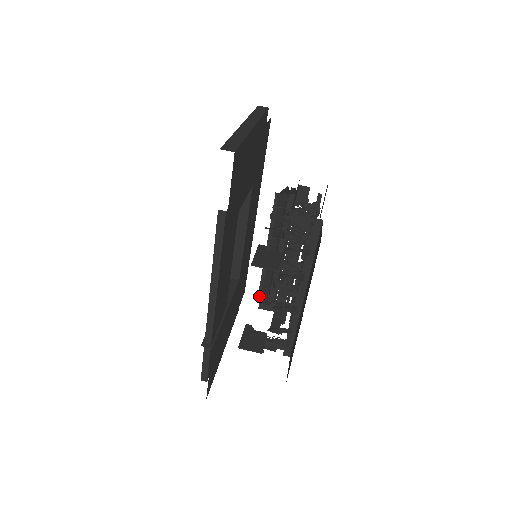
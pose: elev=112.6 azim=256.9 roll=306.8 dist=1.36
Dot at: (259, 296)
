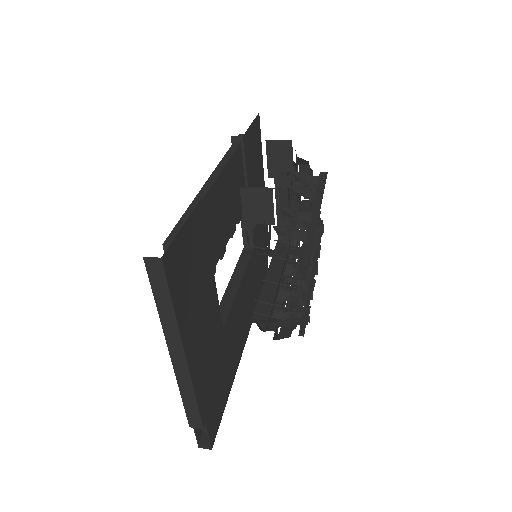
Dot at: (252, 319)
